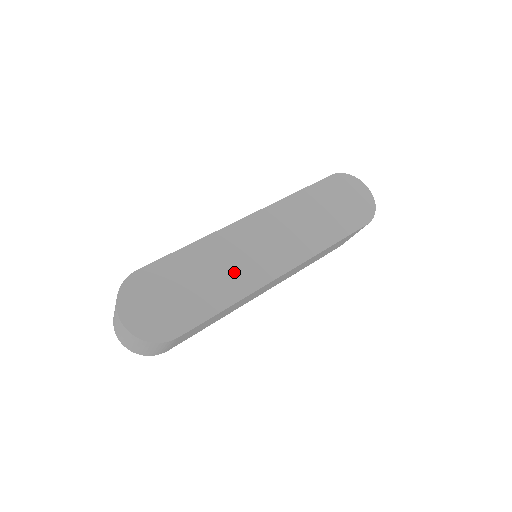
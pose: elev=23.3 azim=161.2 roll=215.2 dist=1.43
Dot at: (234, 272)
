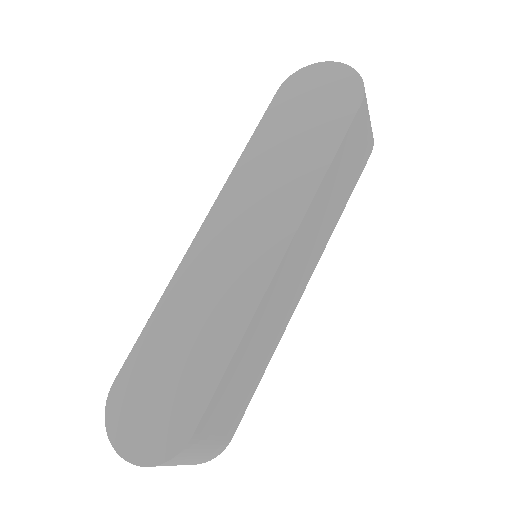
Dot at: (220, 303)
